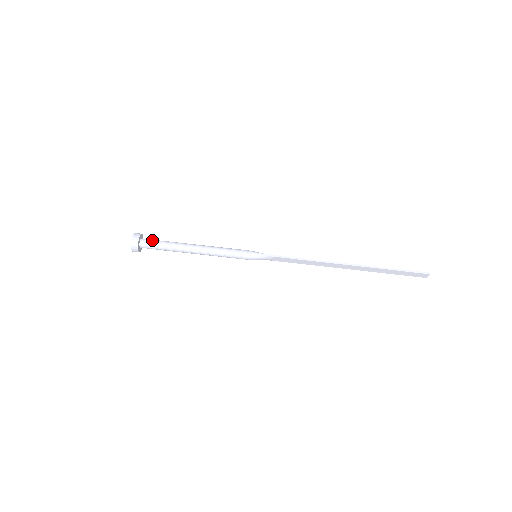
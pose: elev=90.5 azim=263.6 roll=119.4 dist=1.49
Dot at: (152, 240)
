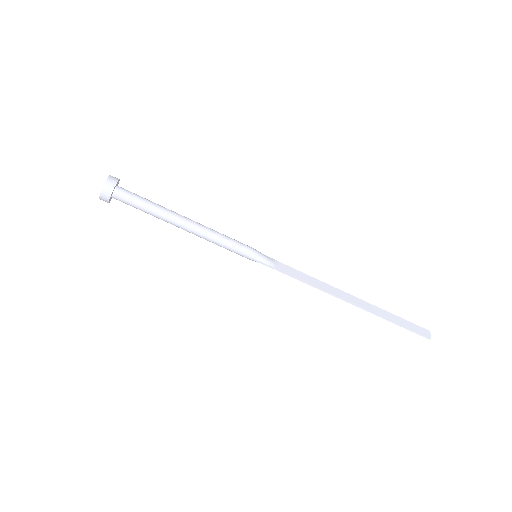
Dot at: (128, 200)
